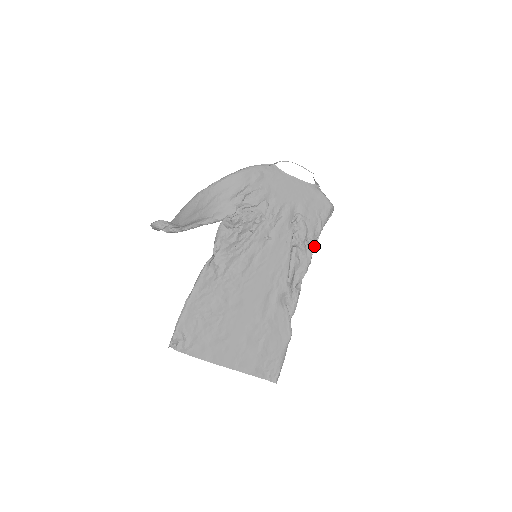
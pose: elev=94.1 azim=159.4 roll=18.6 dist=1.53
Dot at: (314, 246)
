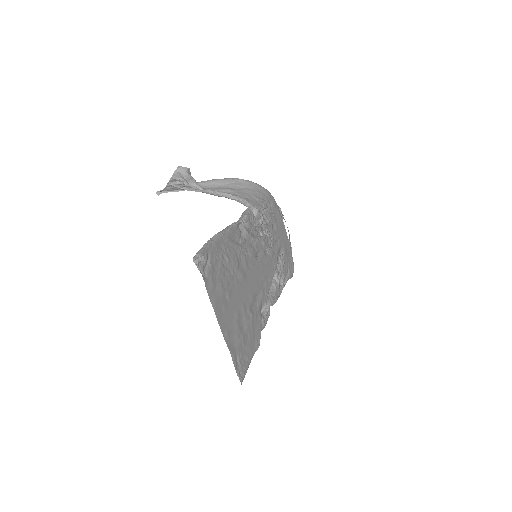
Dot at: (283, 287)
